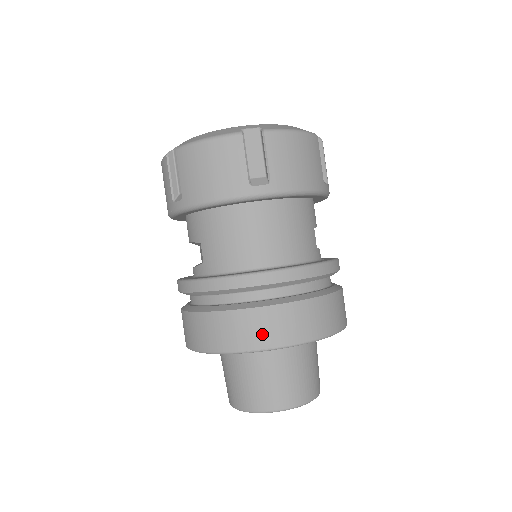
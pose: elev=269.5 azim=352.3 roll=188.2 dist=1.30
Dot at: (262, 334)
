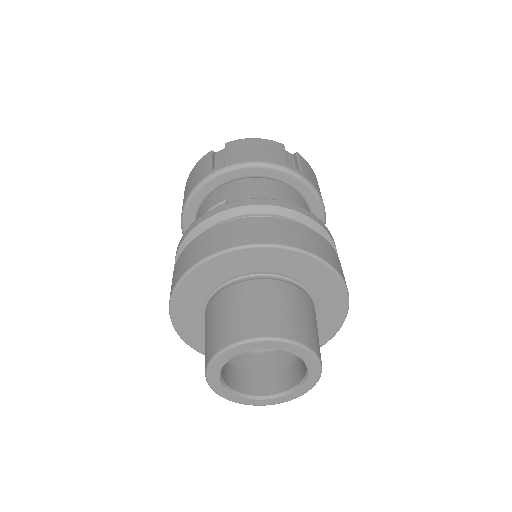
Dot at: (296, 238)
